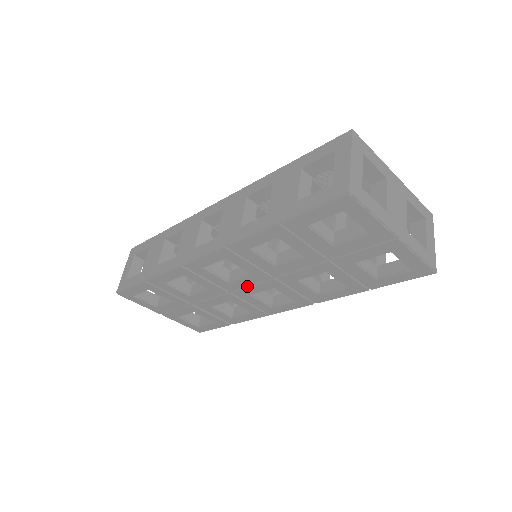
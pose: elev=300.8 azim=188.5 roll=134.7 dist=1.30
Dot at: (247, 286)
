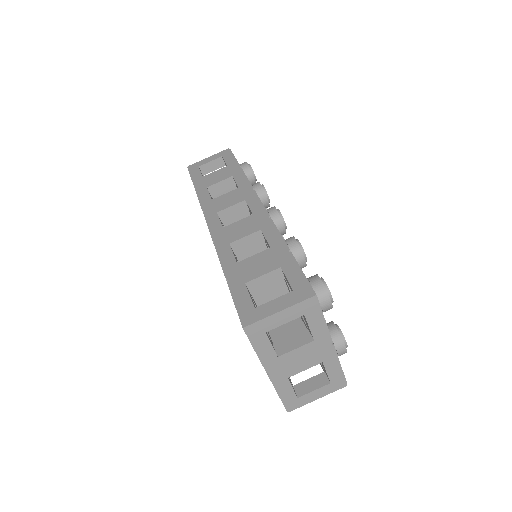
Dot at: occluded
